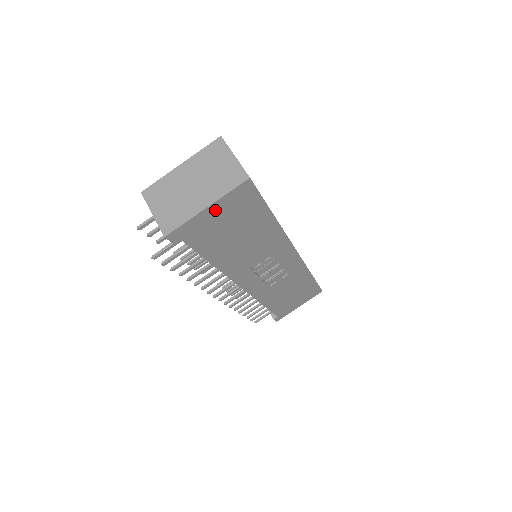
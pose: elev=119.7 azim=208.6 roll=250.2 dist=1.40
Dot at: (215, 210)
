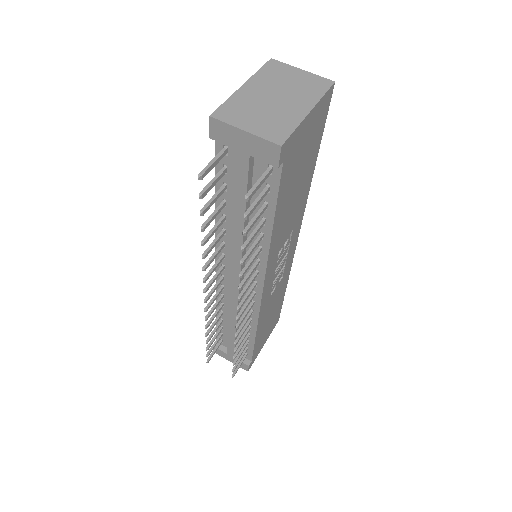
Dot at: (310, 121)
